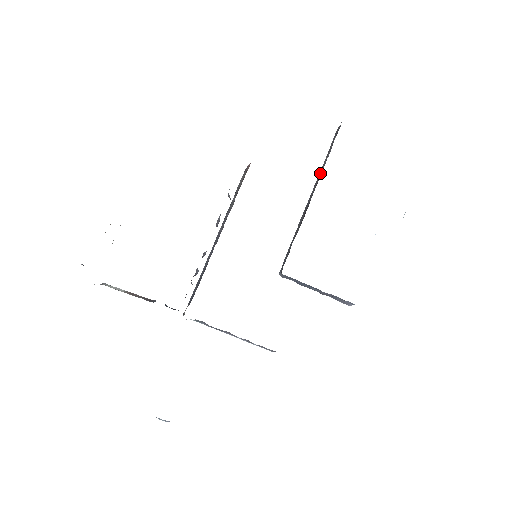
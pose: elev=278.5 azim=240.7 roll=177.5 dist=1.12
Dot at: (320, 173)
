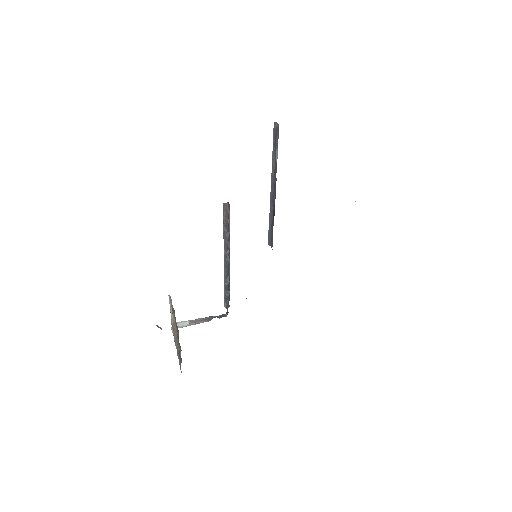
Dot at: (273, 167)
